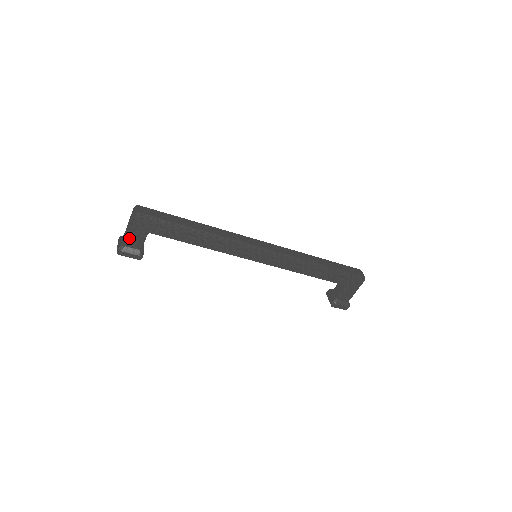
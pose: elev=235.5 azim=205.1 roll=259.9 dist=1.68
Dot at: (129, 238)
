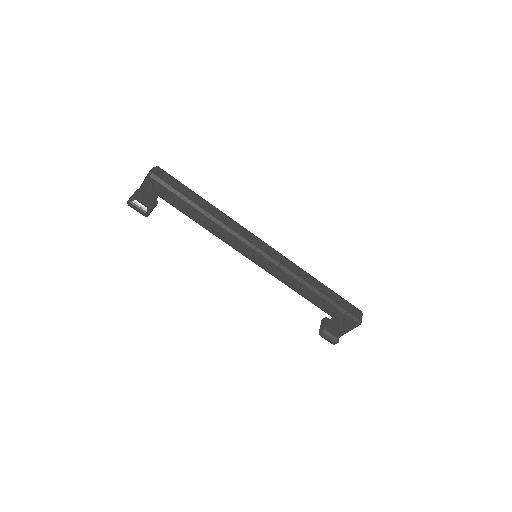
Dot at: (140, 194)
